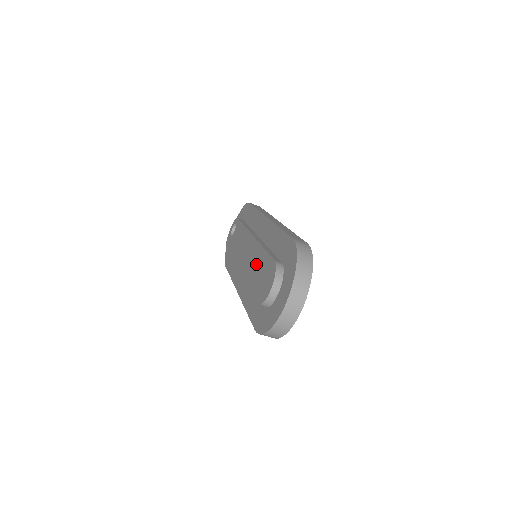
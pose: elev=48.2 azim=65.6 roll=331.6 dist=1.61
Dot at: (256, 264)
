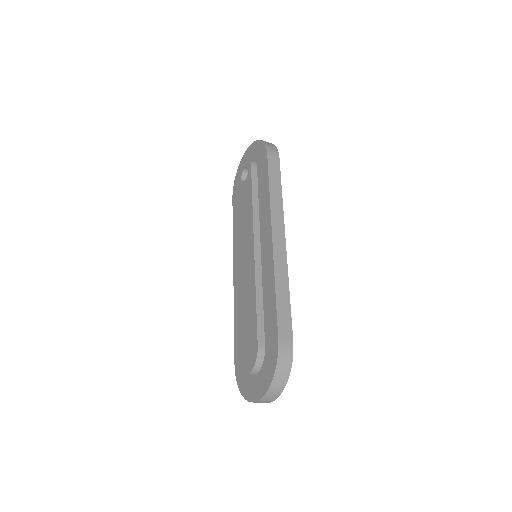
Dot at: (247, 304)
